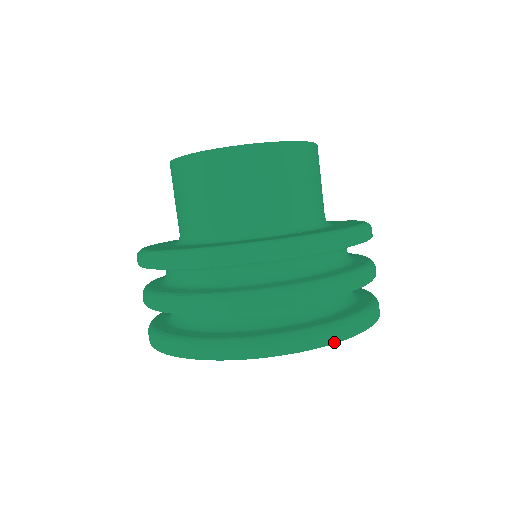
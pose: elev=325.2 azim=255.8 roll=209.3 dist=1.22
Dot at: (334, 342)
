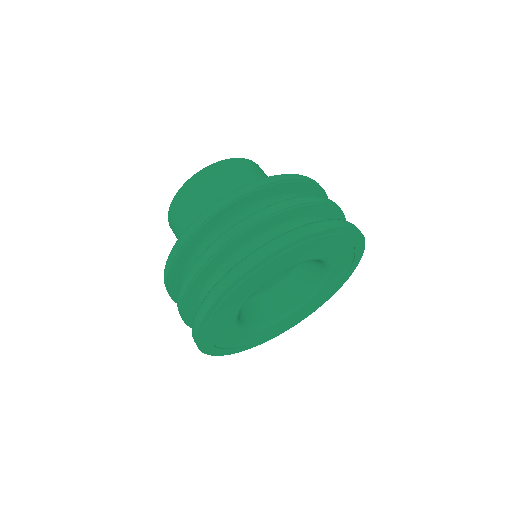
Dot at: (363, 251)
